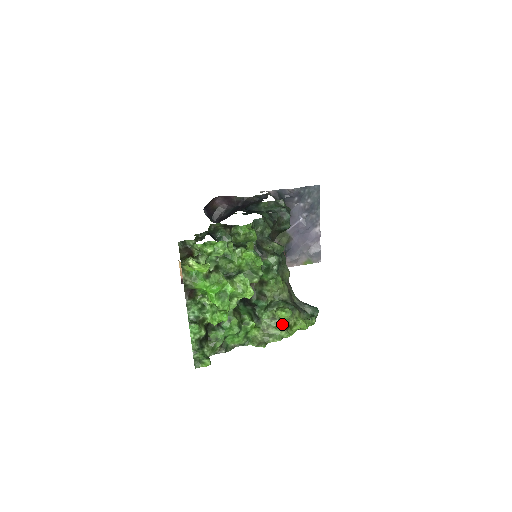
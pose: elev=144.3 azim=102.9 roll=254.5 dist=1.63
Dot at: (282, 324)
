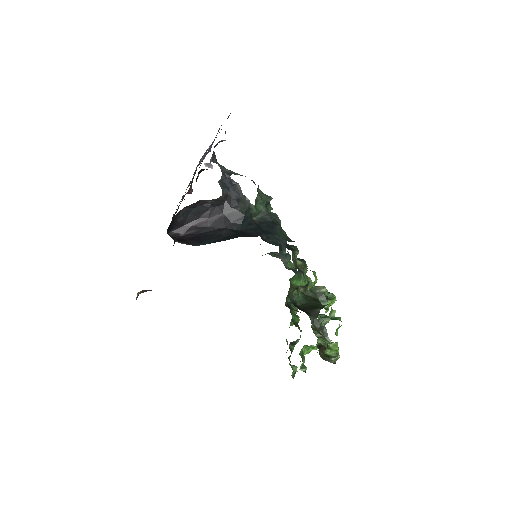
Dot at: occluded
